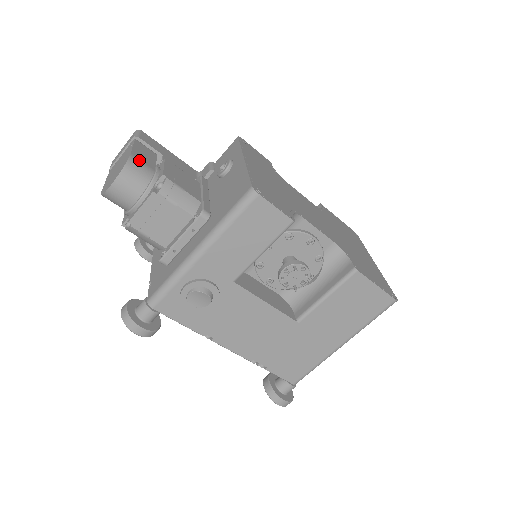
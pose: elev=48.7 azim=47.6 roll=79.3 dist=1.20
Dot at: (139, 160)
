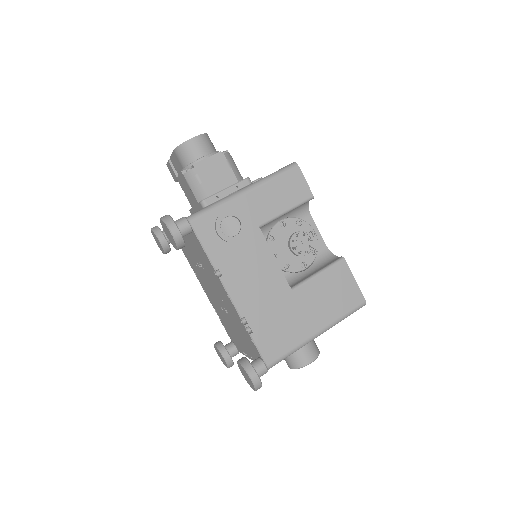
Dot at: occluded
